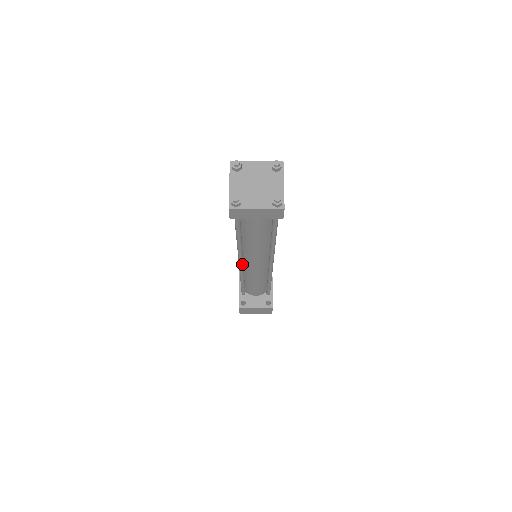
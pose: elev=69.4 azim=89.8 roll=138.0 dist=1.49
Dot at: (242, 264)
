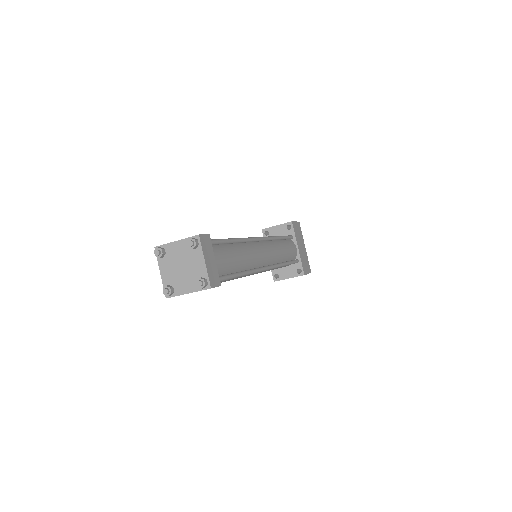
Dot at: occluded
